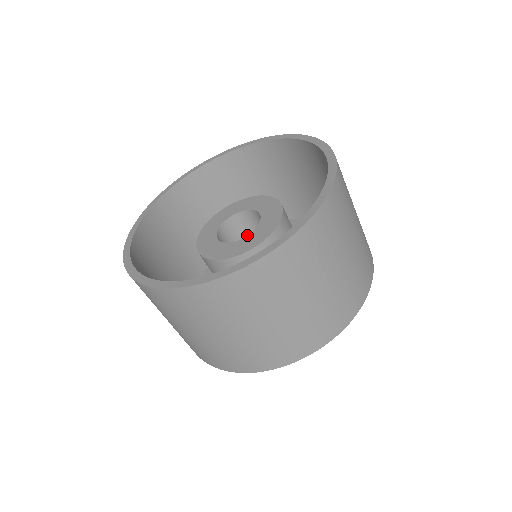
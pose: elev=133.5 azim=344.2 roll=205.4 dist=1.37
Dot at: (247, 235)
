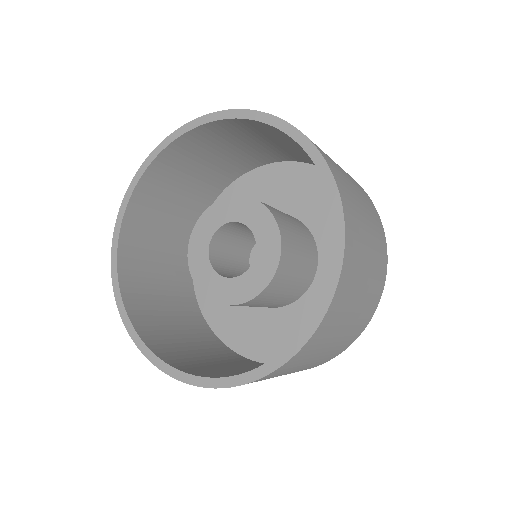
Dot at: (252, 263)
